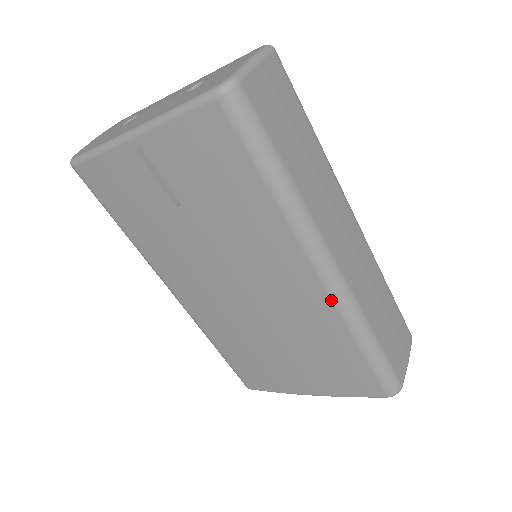
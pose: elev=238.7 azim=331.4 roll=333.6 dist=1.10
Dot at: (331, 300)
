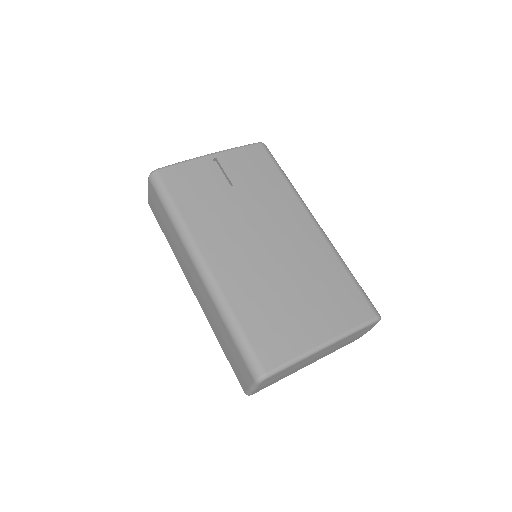
Dot at: (323, 236)
